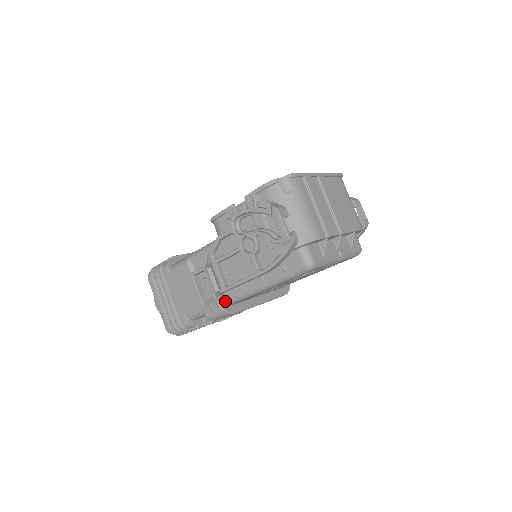
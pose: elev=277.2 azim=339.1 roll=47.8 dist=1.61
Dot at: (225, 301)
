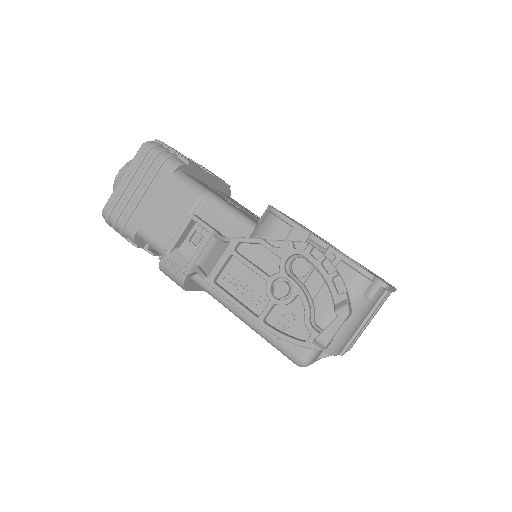
Dot at: (192, 275)
